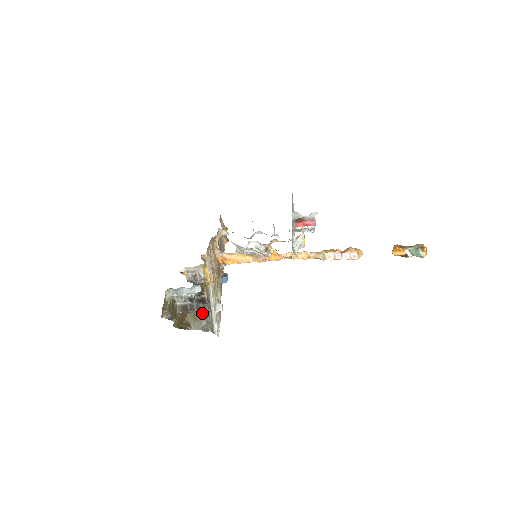
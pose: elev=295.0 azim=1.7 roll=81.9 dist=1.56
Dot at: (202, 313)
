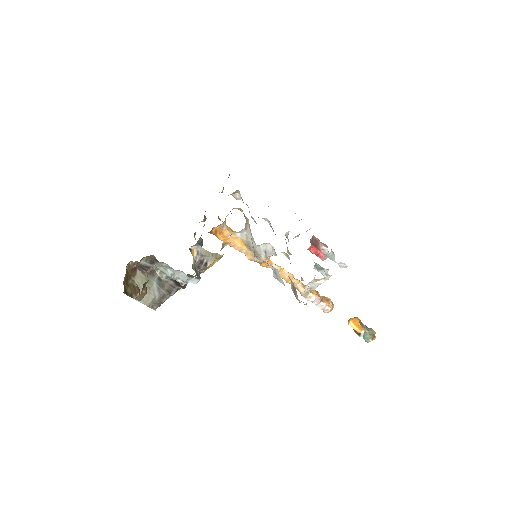
Dot at: (163, 289)
